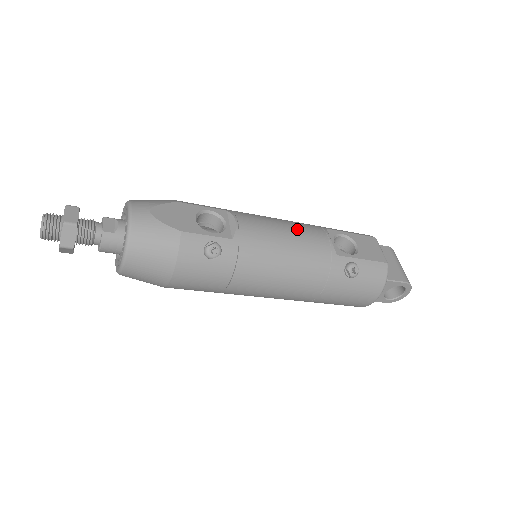
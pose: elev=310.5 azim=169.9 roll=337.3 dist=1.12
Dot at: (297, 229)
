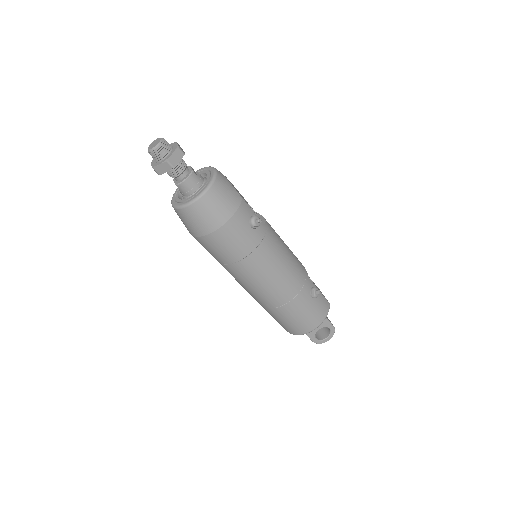
Dot at: occluded
